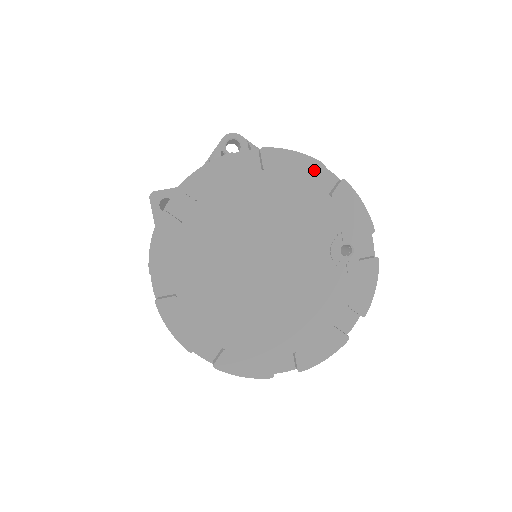
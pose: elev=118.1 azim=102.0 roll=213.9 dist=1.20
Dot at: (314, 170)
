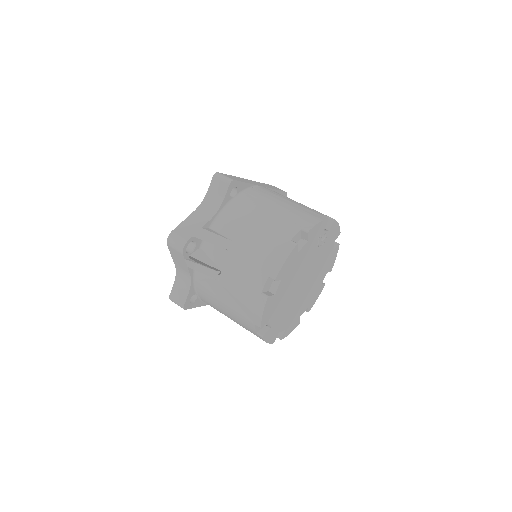
Dot at: (297, 249)
